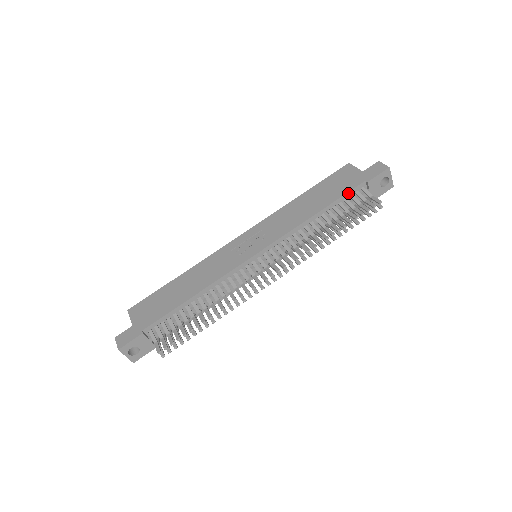
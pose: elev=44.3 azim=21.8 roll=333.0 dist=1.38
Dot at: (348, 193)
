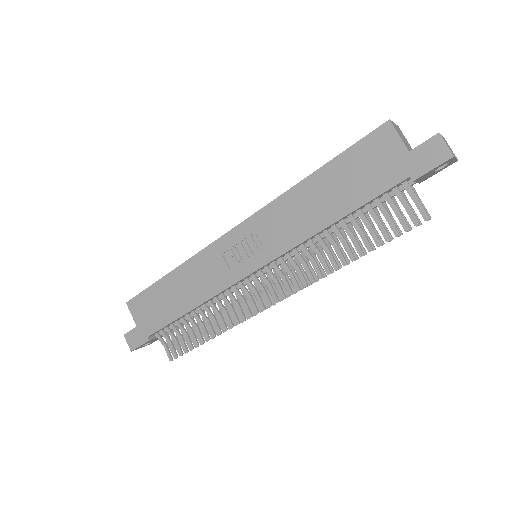
Dot at: (380, 194)
